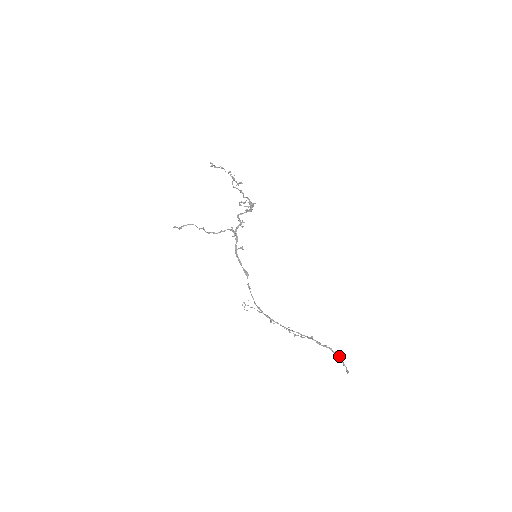
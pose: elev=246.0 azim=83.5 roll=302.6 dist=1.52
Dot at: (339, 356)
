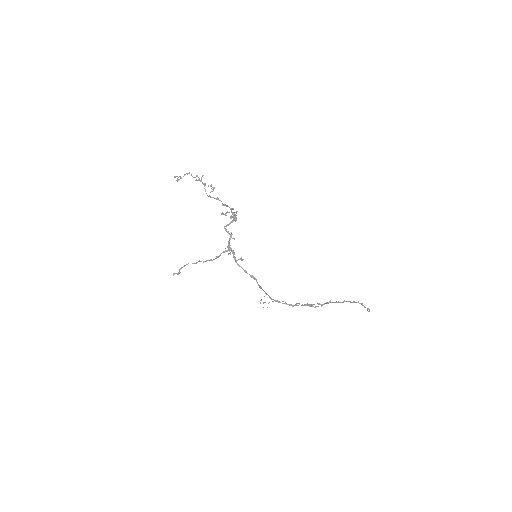
Dot at: occluded
